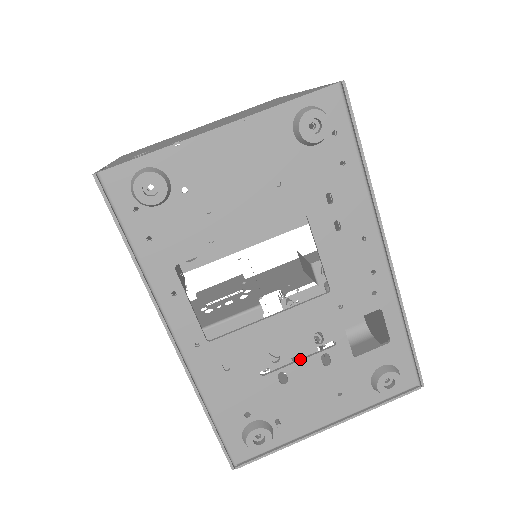
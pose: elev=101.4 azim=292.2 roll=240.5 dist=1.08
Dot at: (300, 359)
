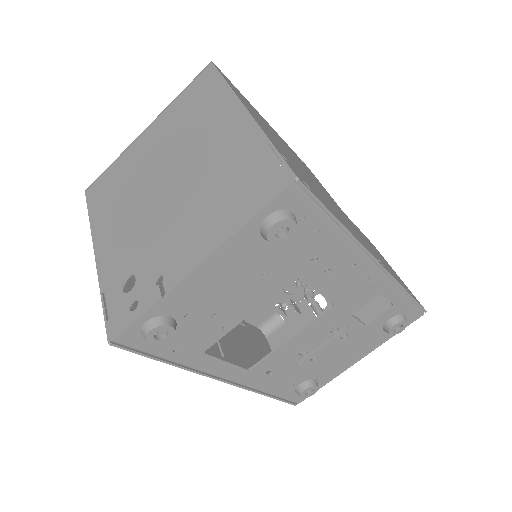
Dot at: (323, 344)
